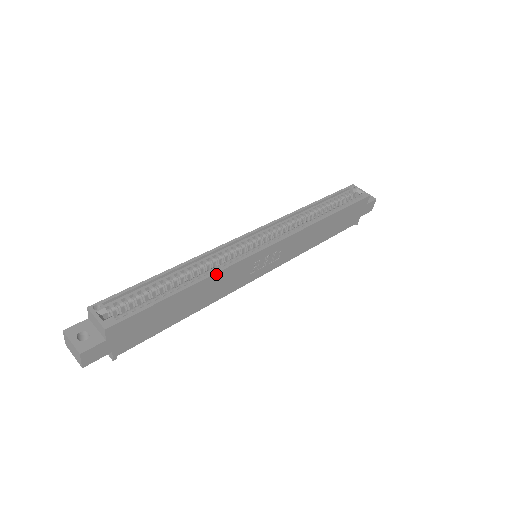
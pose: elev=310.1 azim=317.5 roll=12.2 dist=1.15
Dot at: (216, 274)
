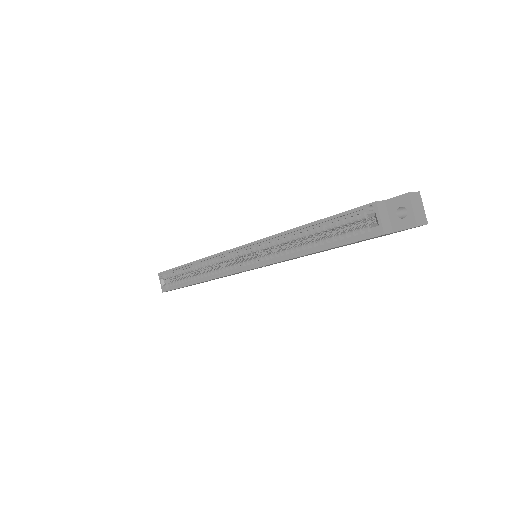
Dot at: occluded
